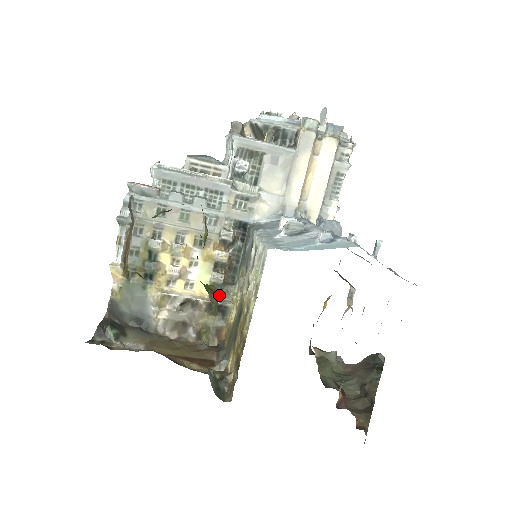
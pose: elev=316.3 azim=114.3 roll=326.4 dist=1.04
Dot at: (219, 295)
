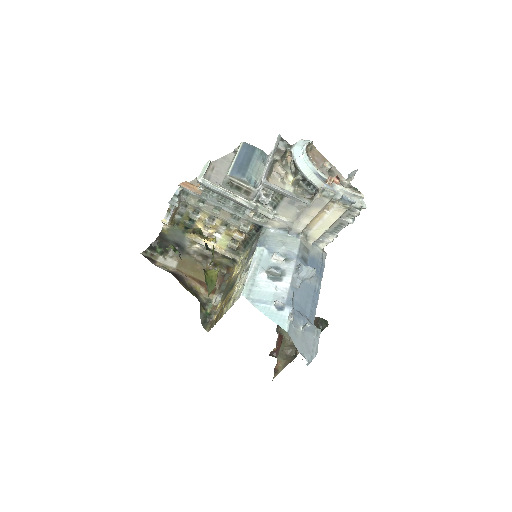
Dot at: (232, 252)
